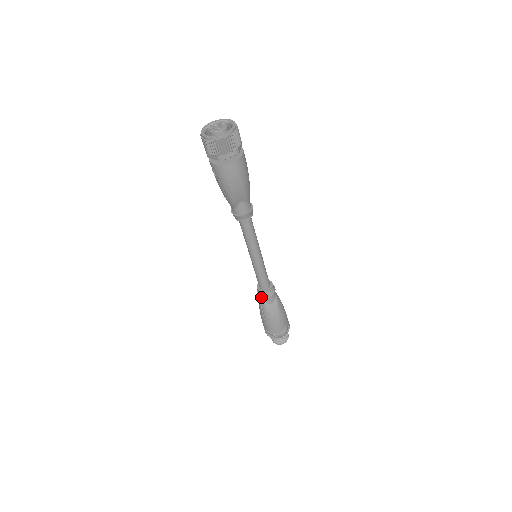
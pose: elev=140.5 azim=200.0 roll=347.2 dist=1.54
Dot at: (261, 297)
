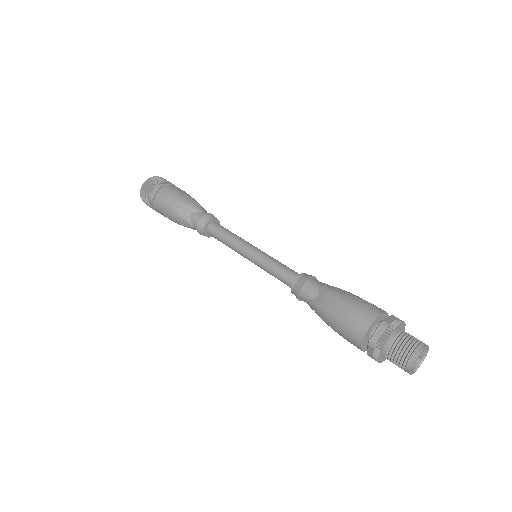
Dot at: (302, 299)
